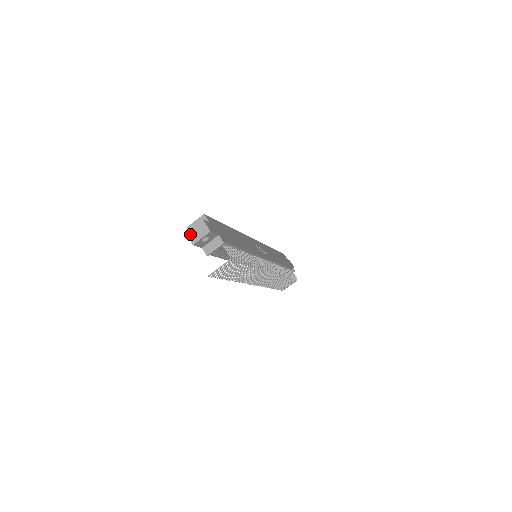
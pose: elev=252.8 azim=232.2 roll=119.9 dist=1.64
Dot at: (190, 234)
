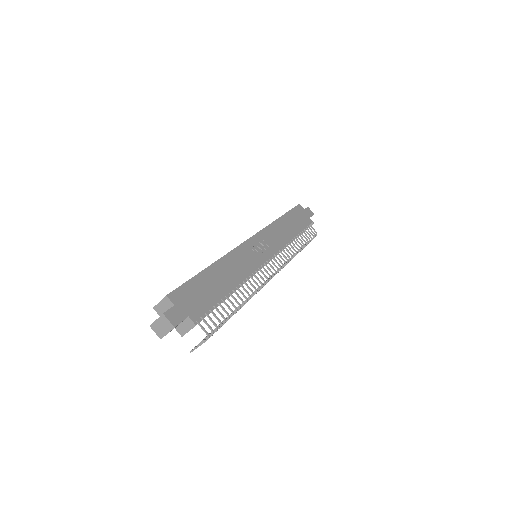
Dot at: (154, 328)
